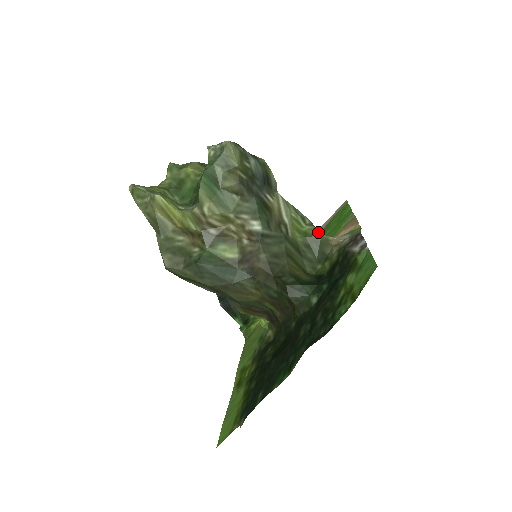
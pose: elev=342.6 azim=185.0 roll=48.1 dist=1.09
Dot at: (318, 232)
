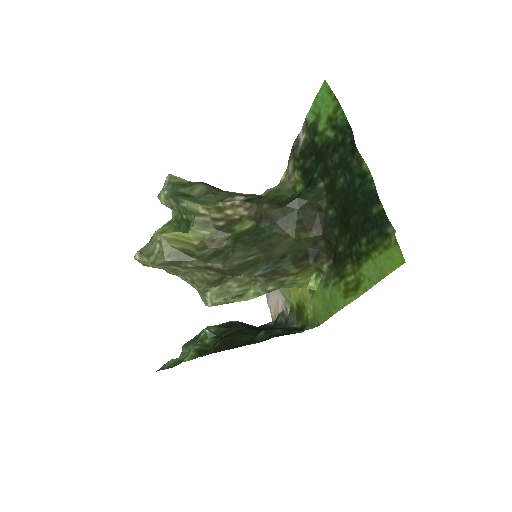
Dot at: (271, 189)
